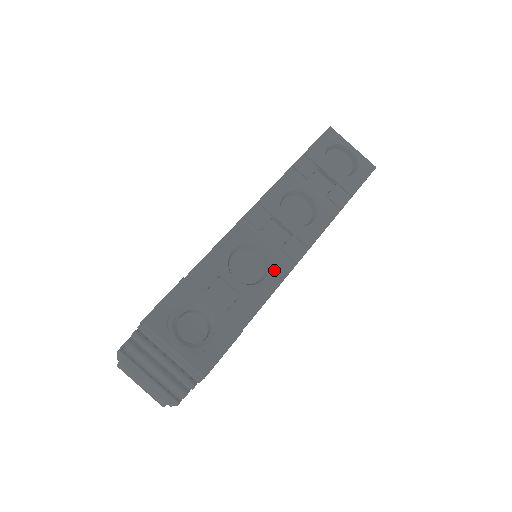
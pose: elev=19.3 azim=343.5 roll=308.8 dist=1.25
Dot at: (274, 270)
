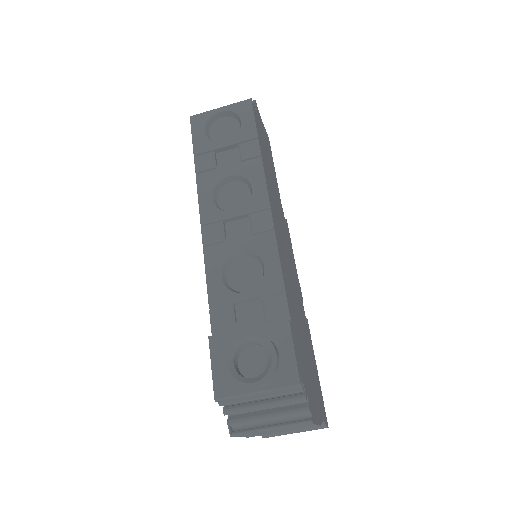
Dot at: (264, 253)
